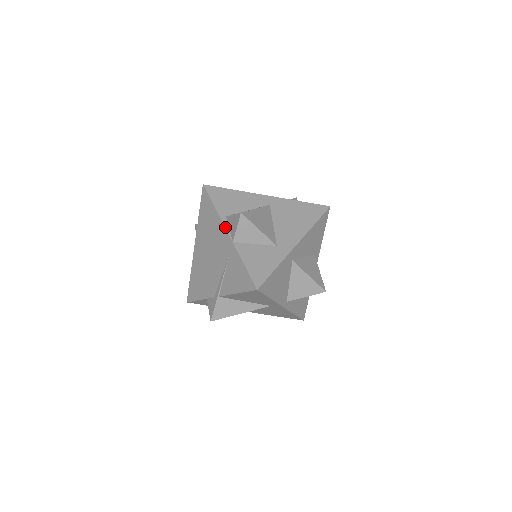
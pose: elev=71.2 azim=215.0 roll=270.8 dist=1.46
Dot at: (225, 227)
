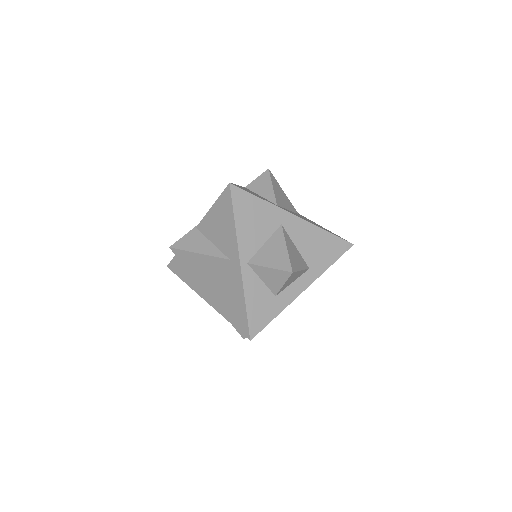
Dot at: occluded
